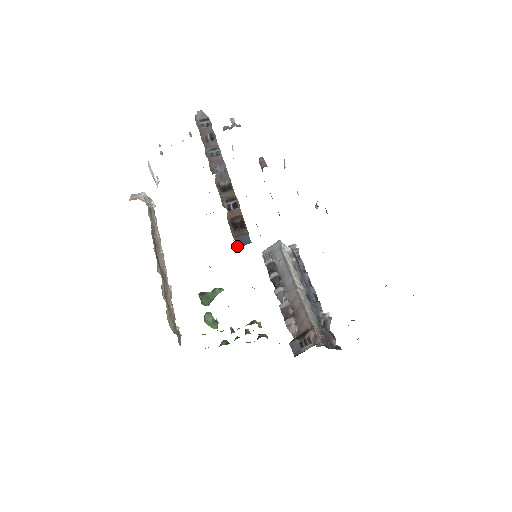
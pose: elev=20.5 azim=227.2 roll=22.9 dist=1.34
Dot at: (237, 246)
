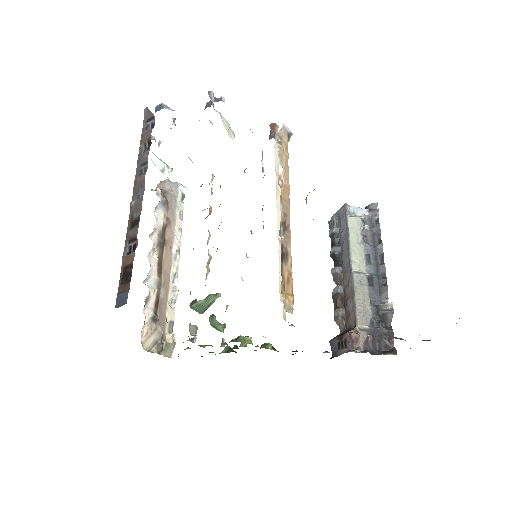
Dot at: (115, 306)
